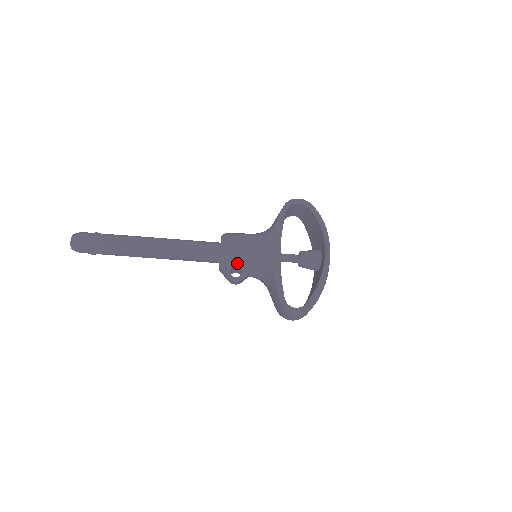
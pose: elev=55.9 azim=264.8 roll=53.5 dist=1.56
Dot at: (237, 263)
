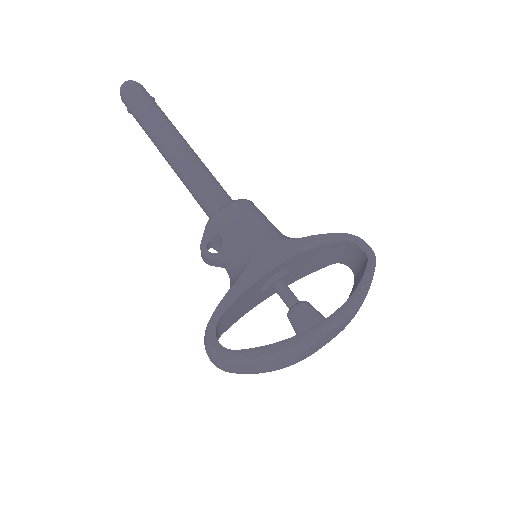
Dot at: (223, 234)
